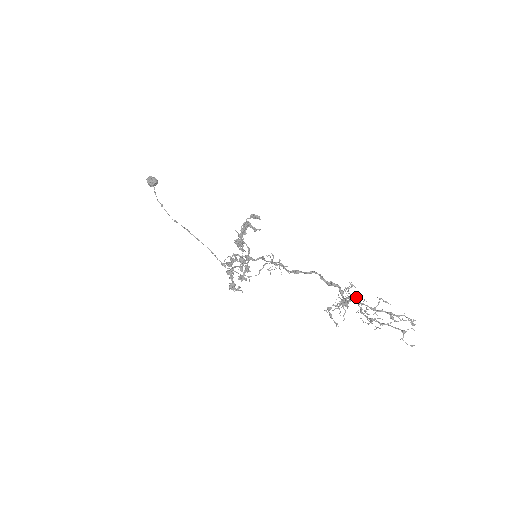
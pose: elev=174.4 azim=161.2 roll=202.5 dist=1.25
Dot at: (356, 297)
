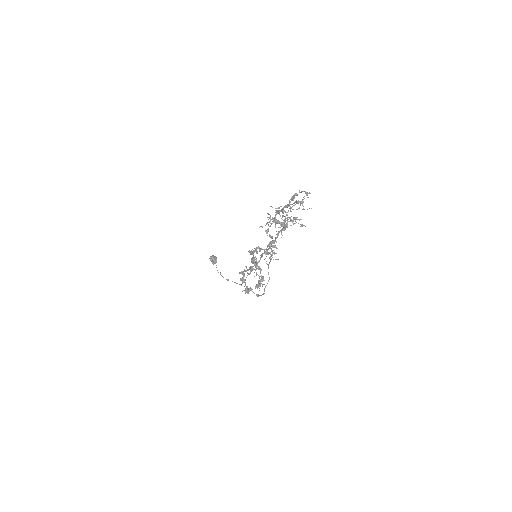
Dot at: (293, 220)
